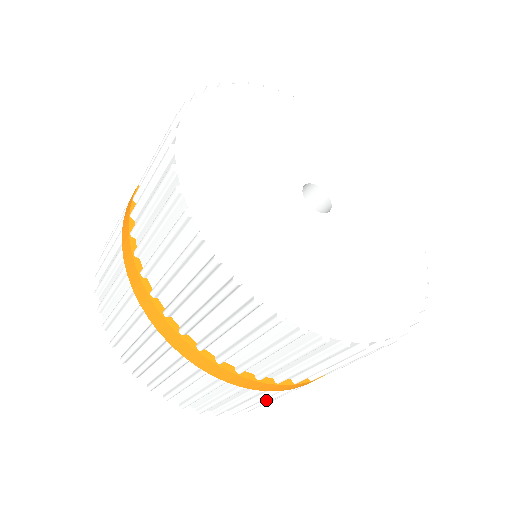
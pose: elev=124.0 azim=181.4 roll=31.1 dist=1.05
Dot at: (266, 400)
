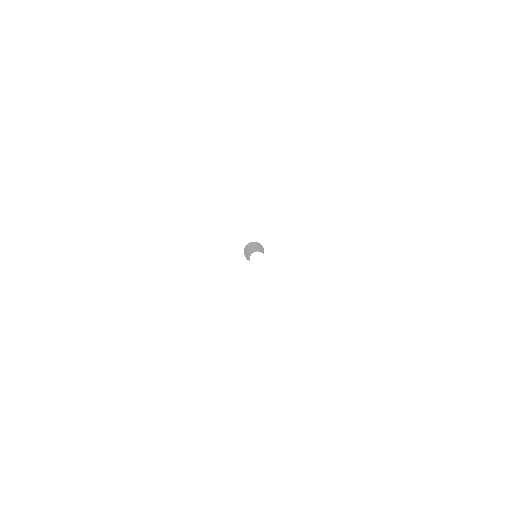
Dot at: occluded
